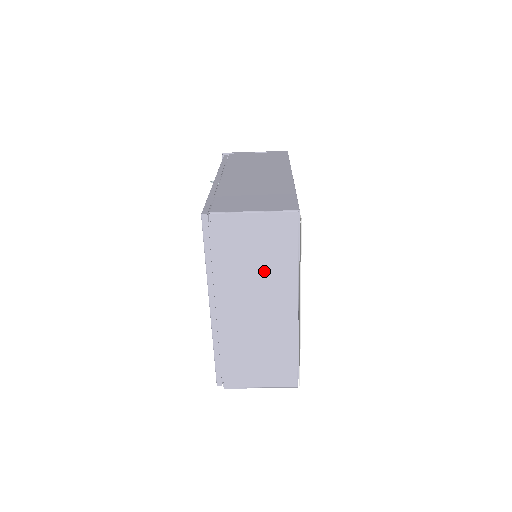
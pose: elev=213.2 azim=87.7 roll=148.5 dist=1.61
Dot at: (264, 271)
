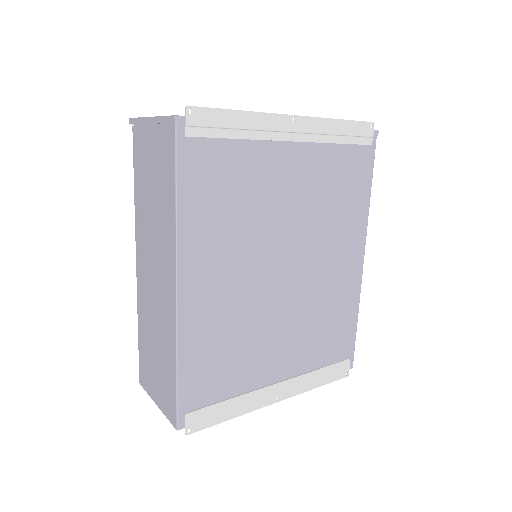
Dot at: occluded
